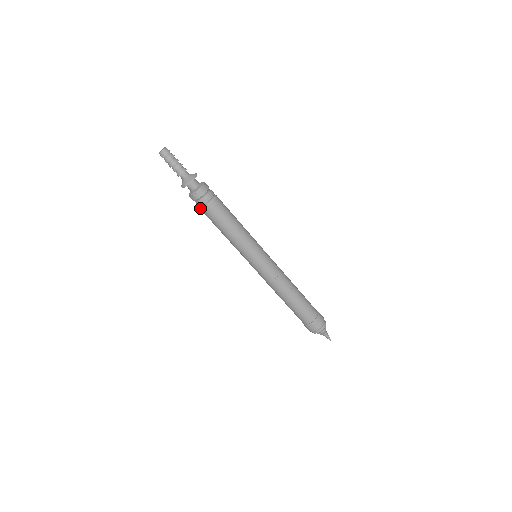
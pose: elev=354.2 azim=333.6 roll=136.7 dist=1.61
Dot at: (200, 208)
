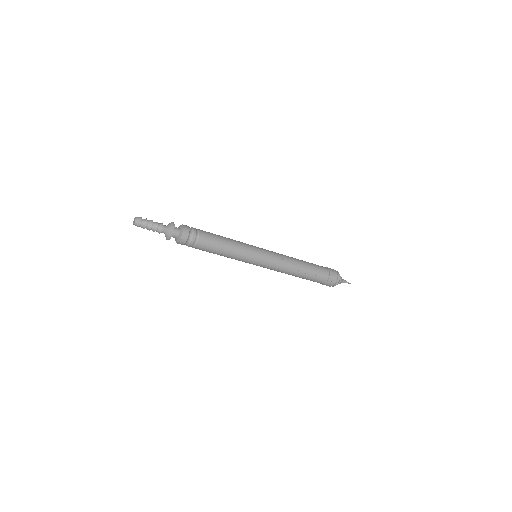
Dot at: occluded
